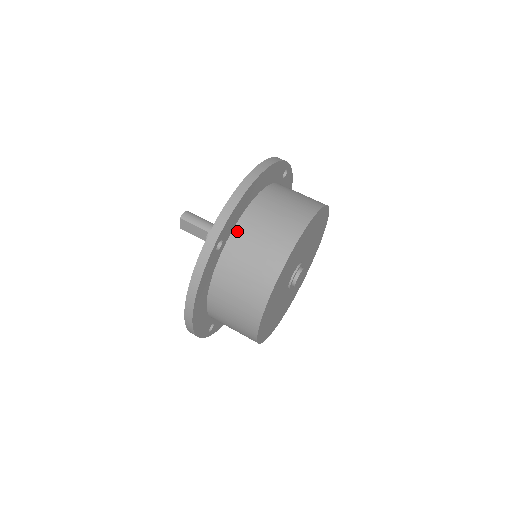
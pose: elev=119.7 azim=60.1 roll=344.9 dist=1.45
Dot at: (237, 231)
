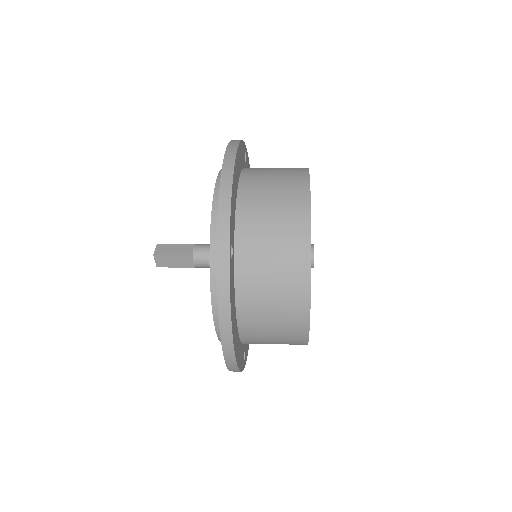
Dot at: occluded
